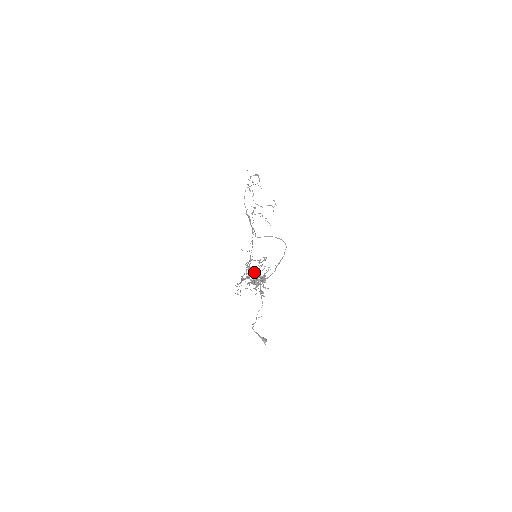
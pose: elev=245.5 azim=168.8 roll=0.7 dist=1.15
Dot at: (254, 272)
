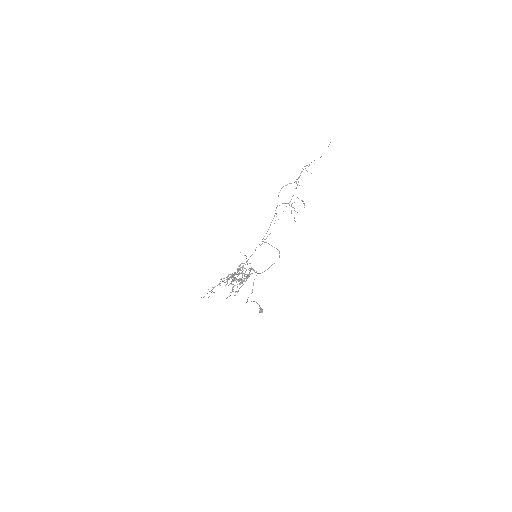
Dot at: (232, 277)
